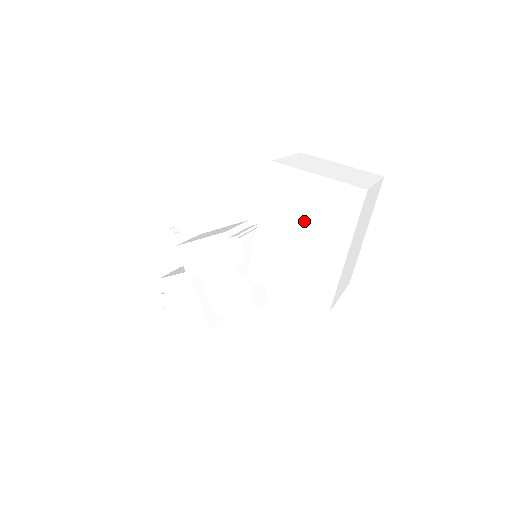
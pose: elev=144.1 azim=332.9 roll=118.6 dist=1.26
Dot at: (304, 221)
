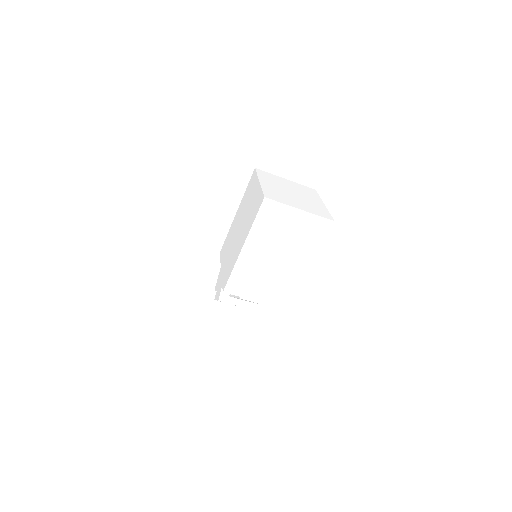
Dot at: (245, 215)
